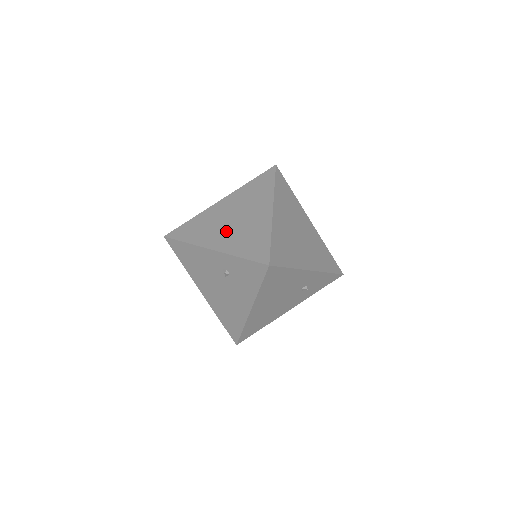
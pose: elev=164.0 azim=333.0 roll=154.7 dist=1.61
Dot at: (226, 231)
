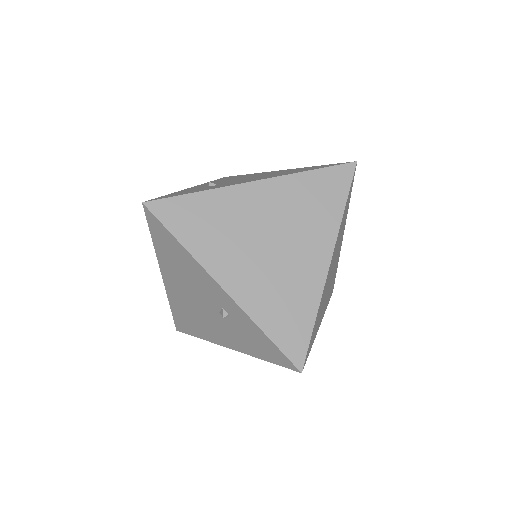
Dot at: (252, 263)
